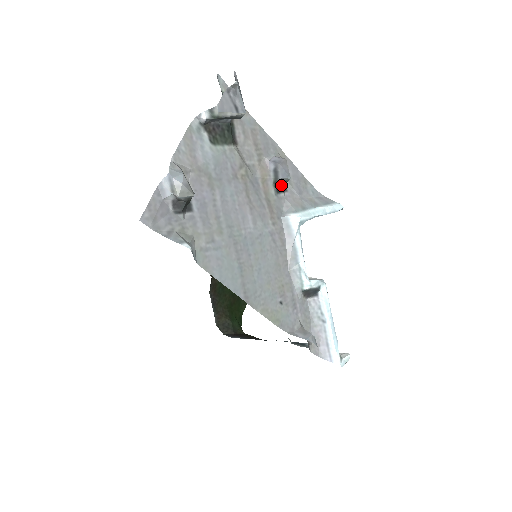
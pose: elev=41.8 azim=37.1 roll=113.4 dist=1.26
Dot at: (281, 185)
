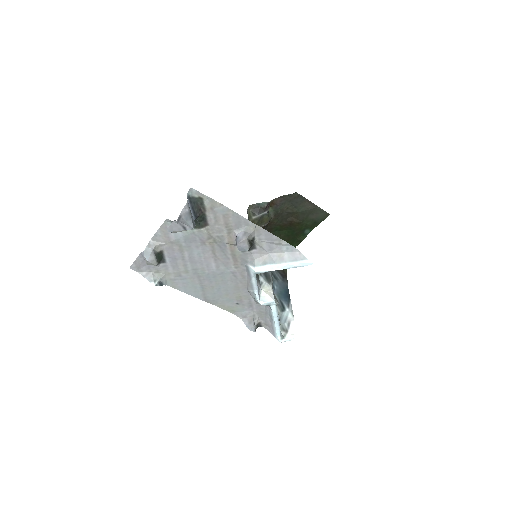
Dot at: occluded
